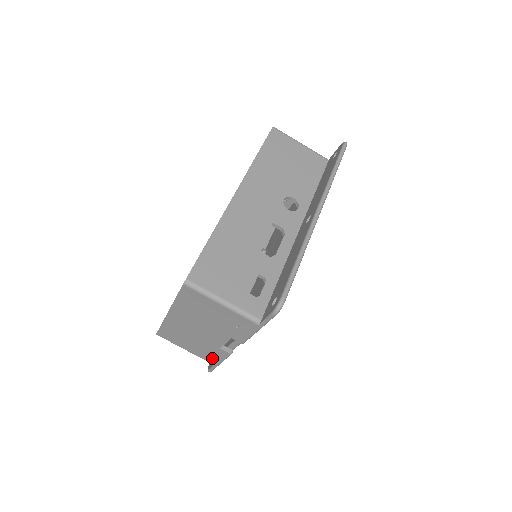
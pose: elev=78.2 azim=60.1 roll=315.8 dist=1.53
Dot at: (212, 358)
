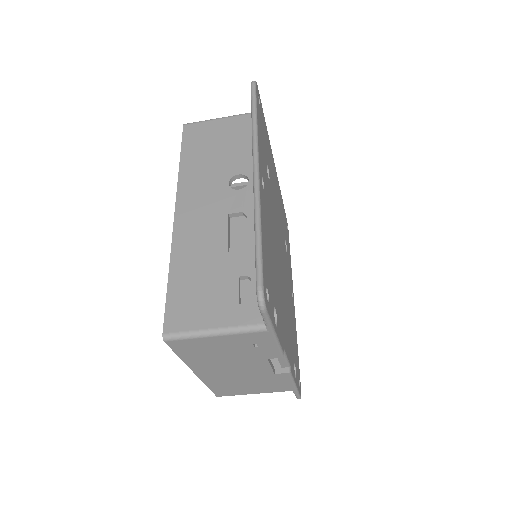
Dot at: (282, 386)
